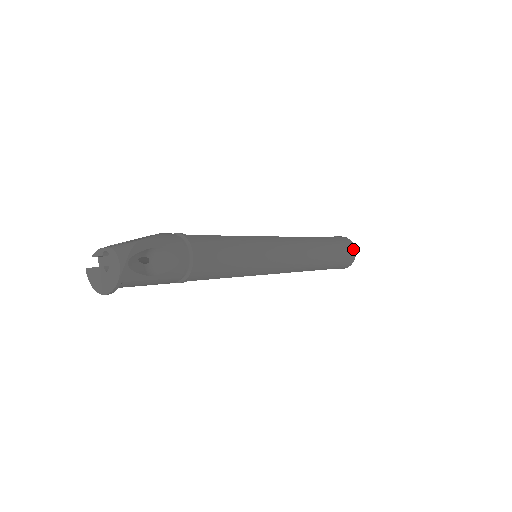
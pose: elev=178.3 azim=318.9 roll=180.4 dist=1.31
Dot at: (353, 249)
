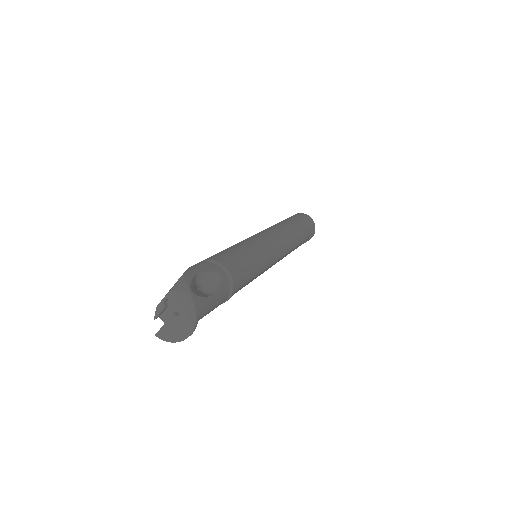
Dot at: (308, 217)
